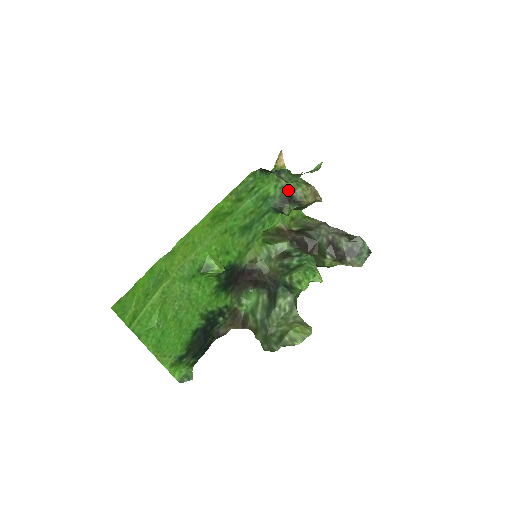
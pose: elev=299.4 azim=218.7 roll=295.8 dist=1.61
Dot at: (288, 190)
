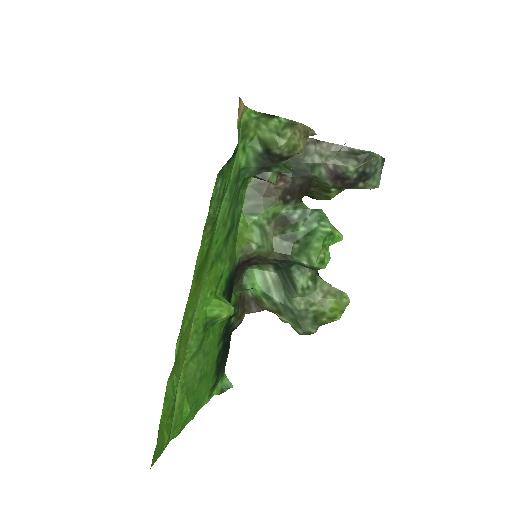
Dot at: (265, 146)
